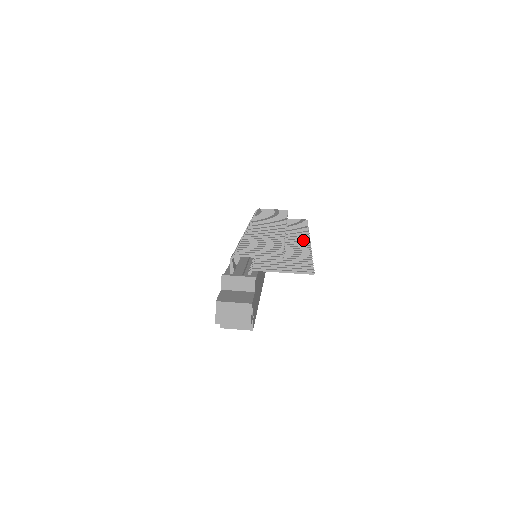
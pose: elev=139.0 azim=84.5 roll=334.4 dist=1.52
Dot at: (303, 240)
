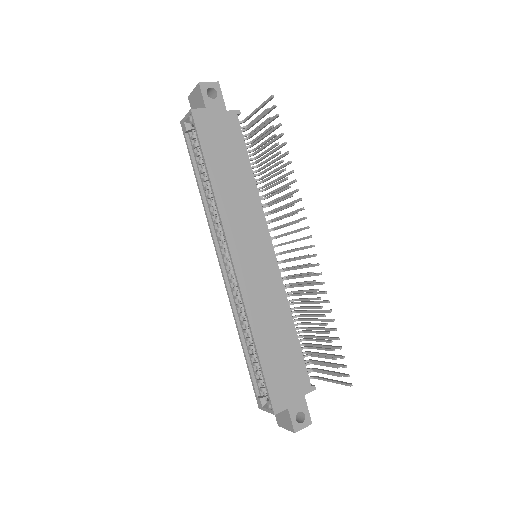
Dot at: (307, 237)
